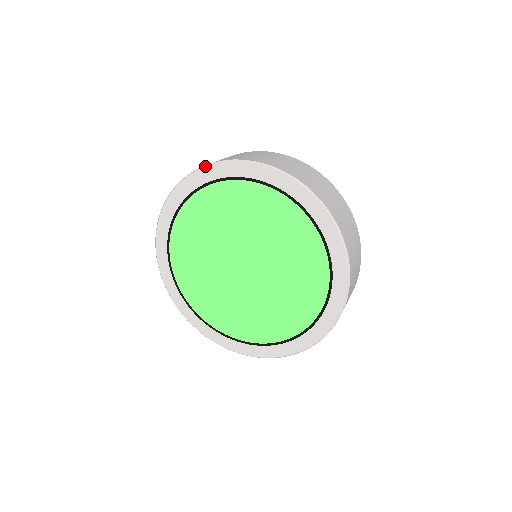
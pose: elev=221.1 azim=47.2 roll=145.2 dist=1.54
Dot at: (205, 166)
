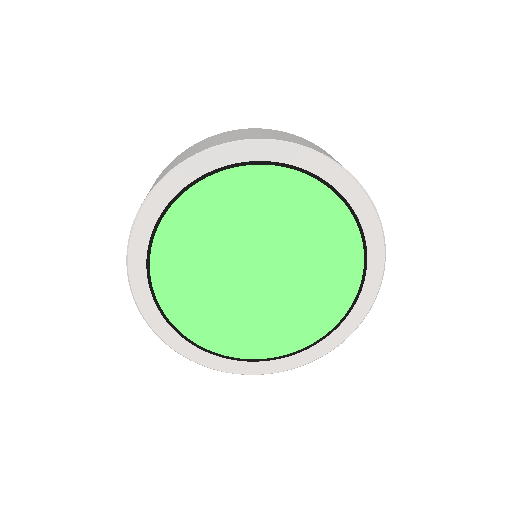
Dot at: (273, 140)
